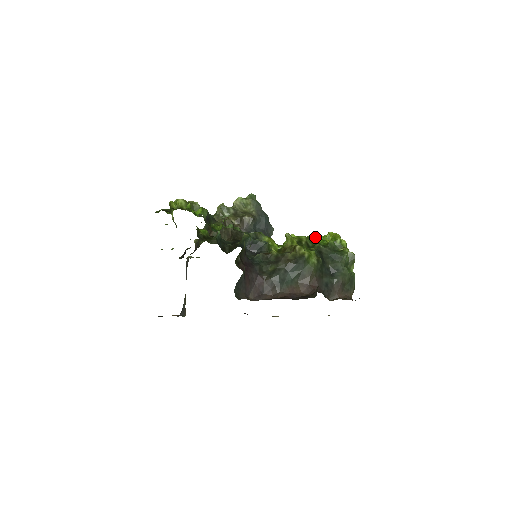
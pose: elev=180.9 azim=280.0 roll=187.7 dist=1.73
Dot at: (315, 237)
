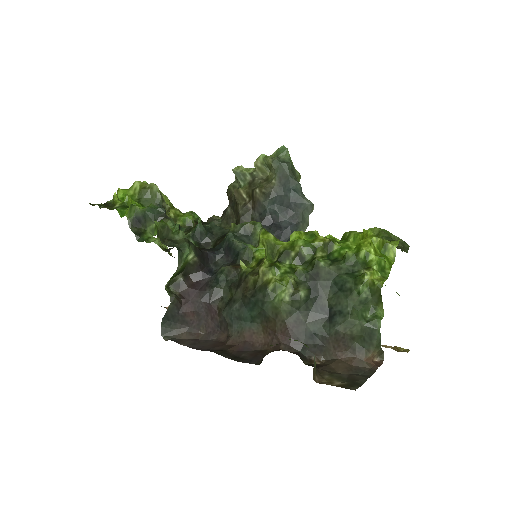
Dot at: (325, 241)
